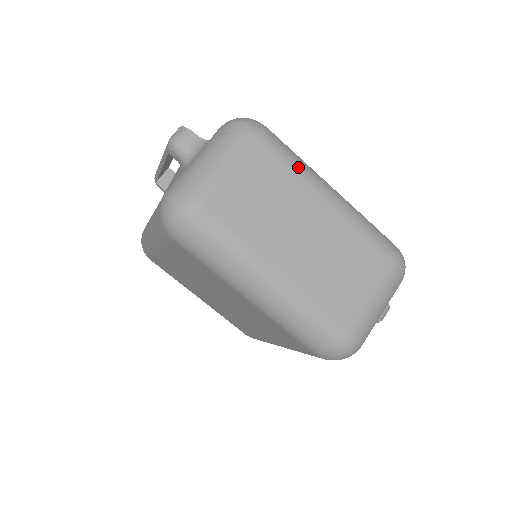
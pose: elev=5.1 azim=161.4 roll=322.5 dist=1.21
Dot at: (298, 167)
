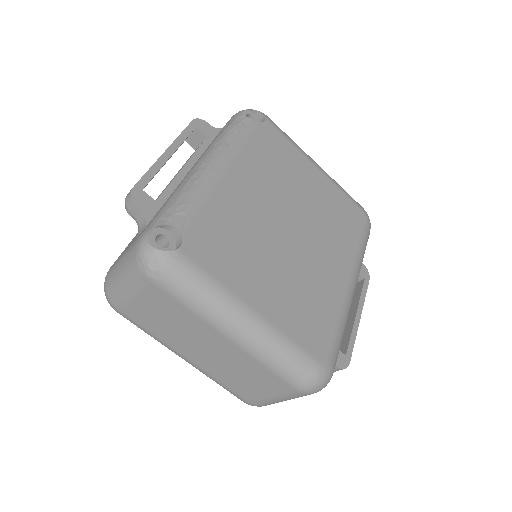
Dot at: (197, 308)
